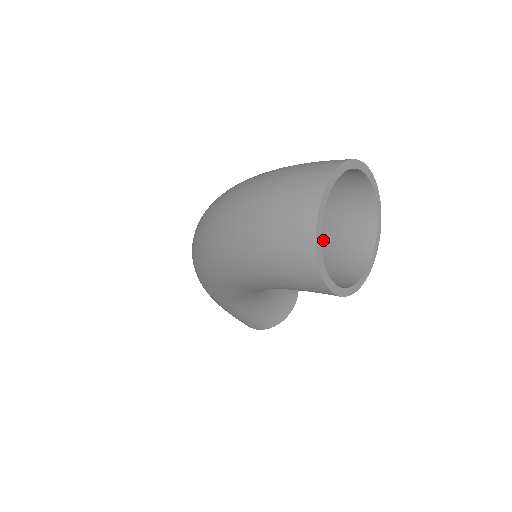
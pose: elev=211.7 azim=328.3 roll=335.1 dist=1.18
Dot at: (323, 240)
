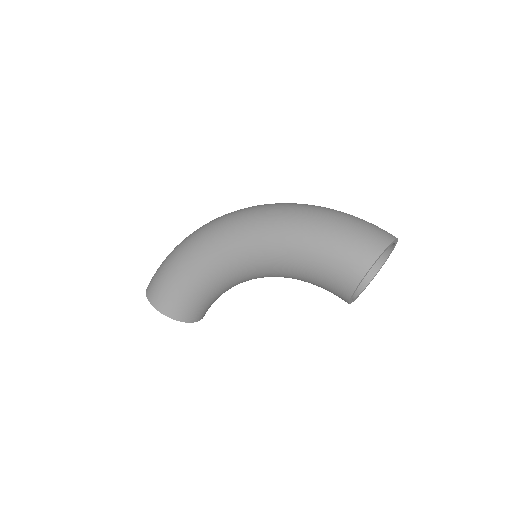
Dot at: occluded
